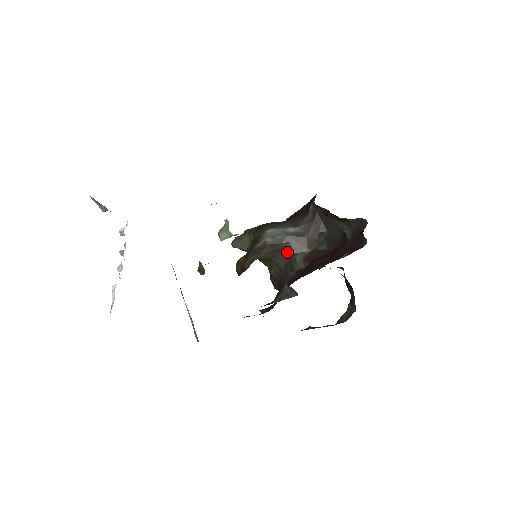
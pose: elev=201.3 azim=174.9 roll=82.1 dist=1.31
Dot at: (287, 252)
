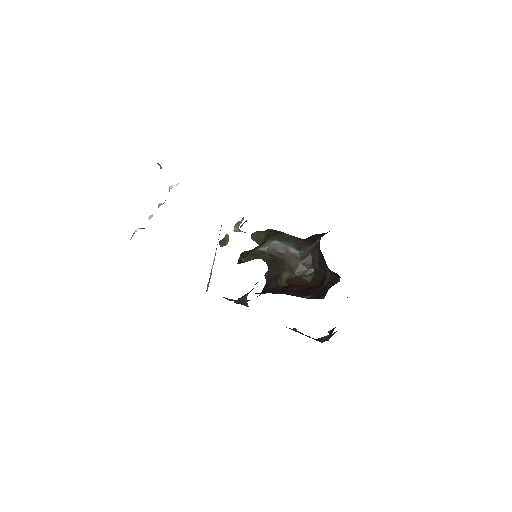
Dot at: (280, 266)
